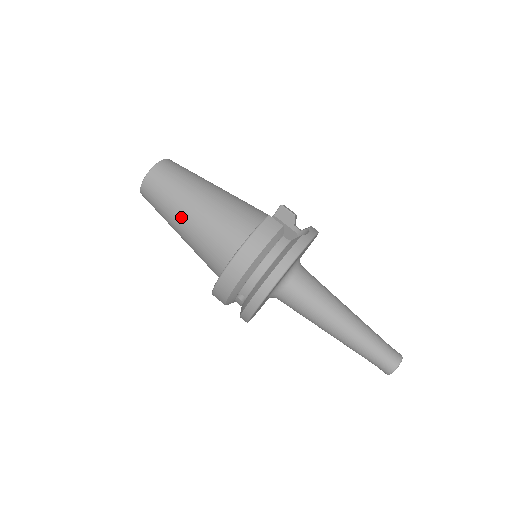
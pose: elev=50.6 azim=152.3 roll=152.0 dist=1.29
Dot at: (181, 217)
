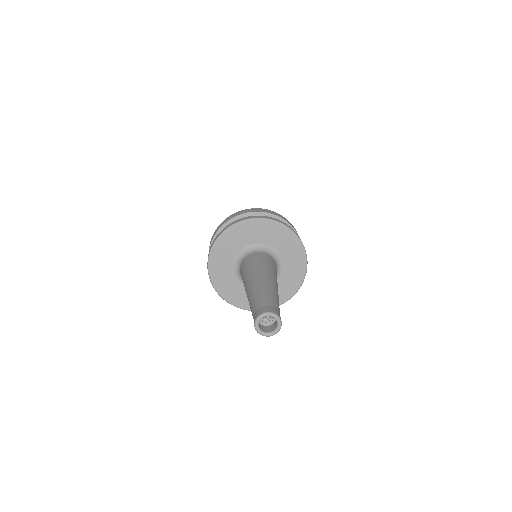
Dot at: occluded
